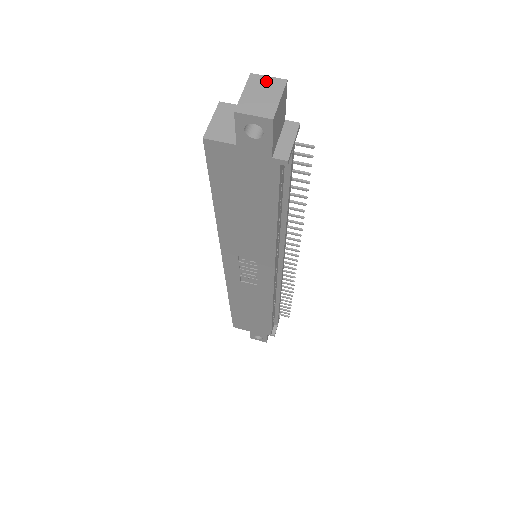
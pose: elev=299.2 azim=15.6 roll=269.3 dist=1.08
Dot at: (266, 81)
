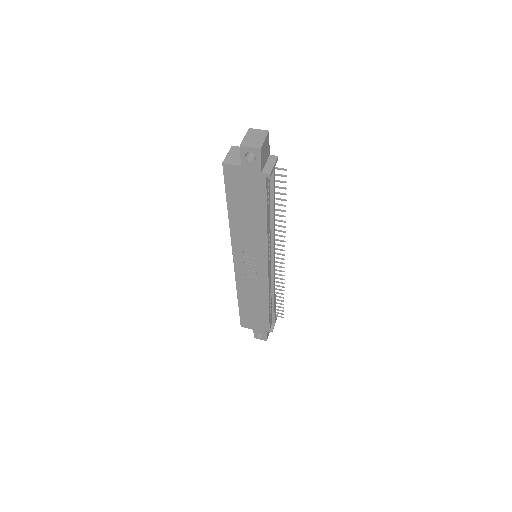
Dot at: (257, 131)
